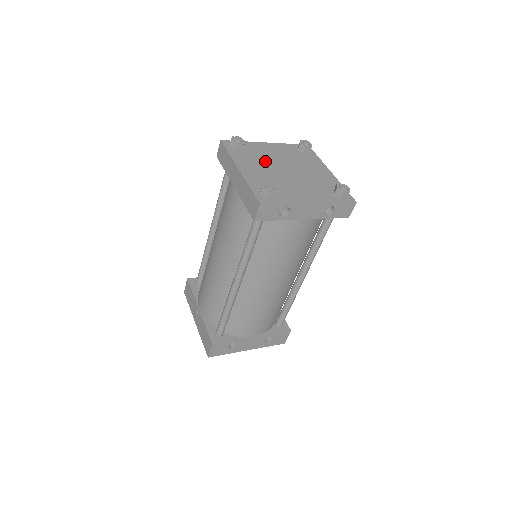
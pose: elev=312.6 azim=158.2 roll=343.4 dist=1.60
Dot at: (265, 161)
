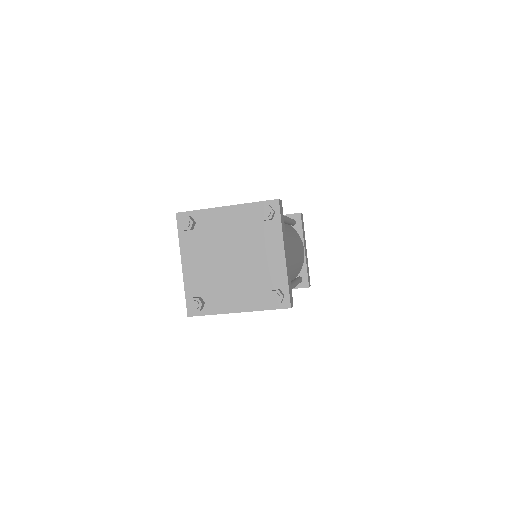
Dot at: (213, 246)
